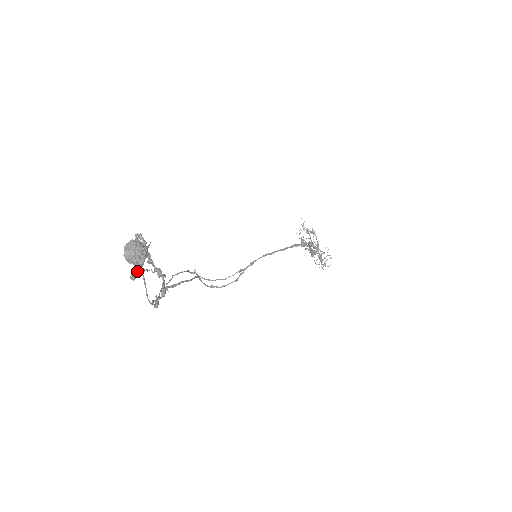
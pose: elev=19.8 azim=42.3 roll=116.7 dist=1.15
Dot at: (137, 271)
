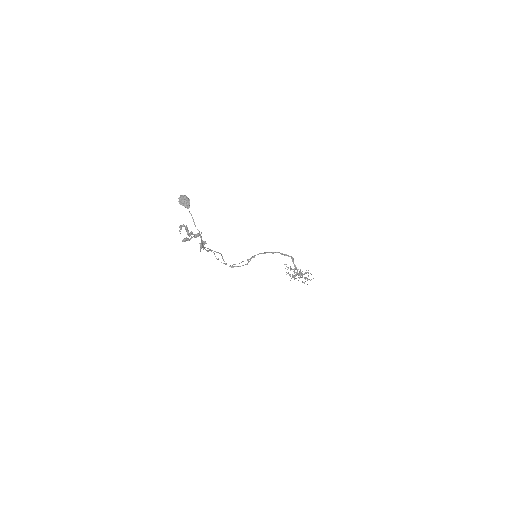
Dot at: (185, 238)
